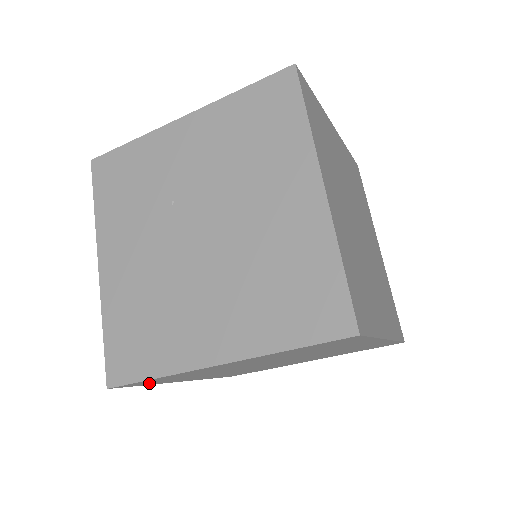
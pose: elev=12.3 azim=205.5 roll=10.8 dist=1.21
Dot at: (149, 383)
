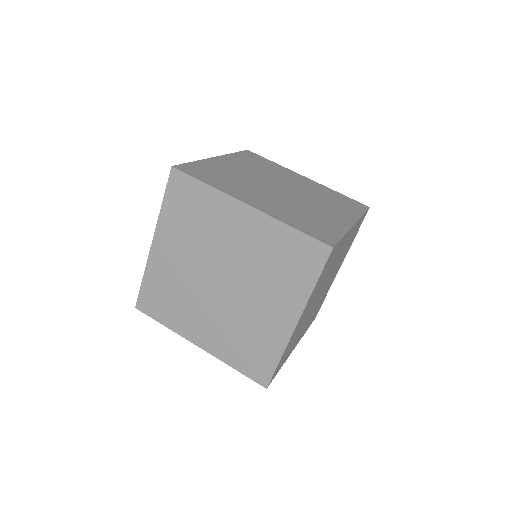
Dot at: (280, 366)
